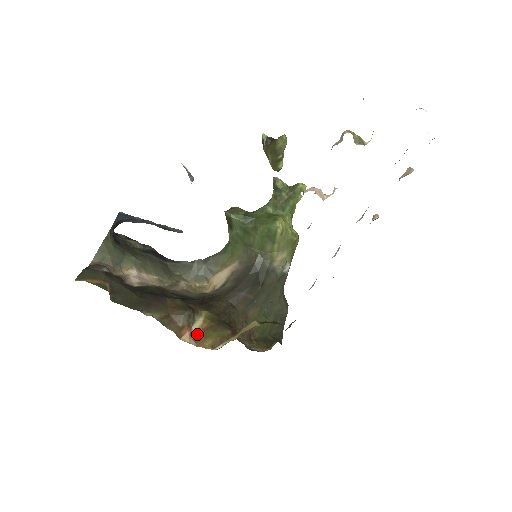
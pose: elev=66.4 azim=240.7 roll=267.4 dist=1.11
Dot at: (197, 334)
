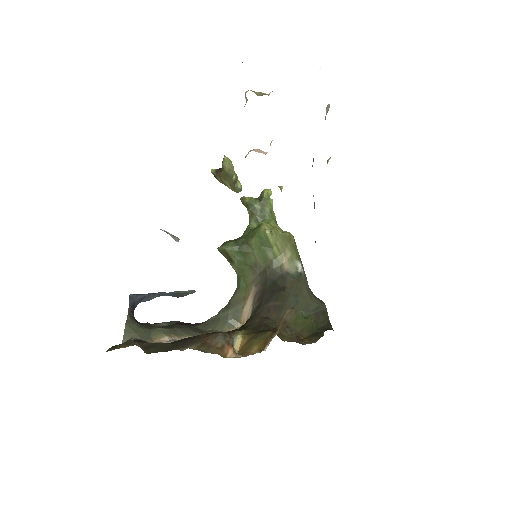
Dot at: (242, 350)
